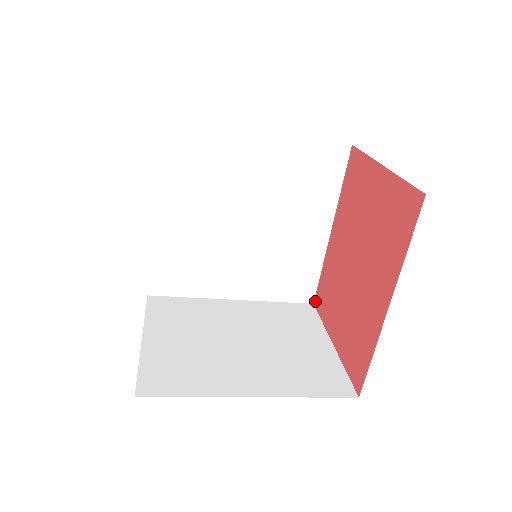
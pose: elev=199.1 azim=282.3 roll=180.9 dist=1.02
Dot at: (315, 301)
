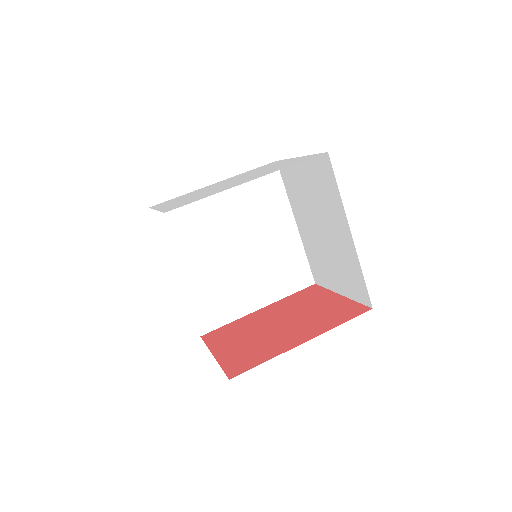
Dot at: (205, 335)
